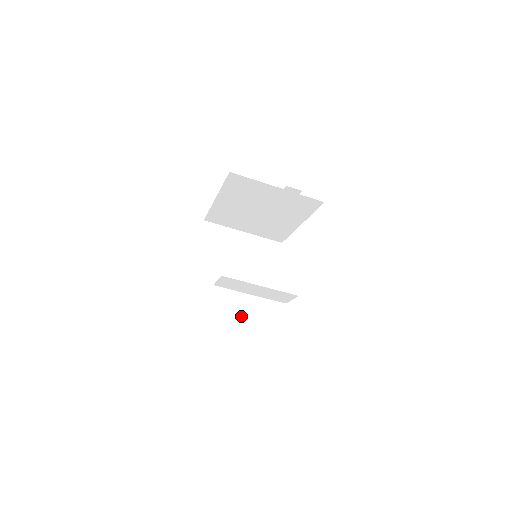
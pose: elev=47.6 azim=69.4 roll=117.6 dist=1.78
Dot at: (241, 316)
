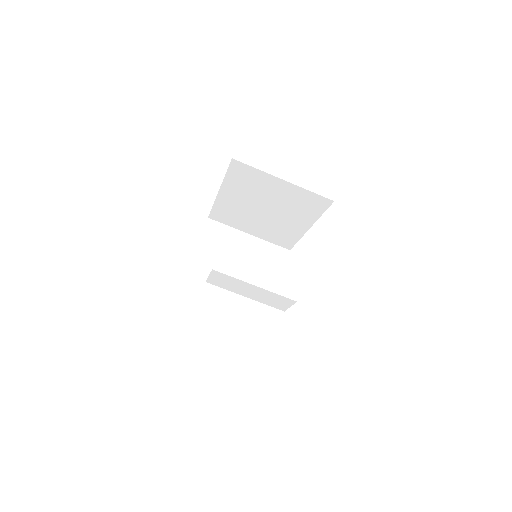
Dot at: (232, 319)
